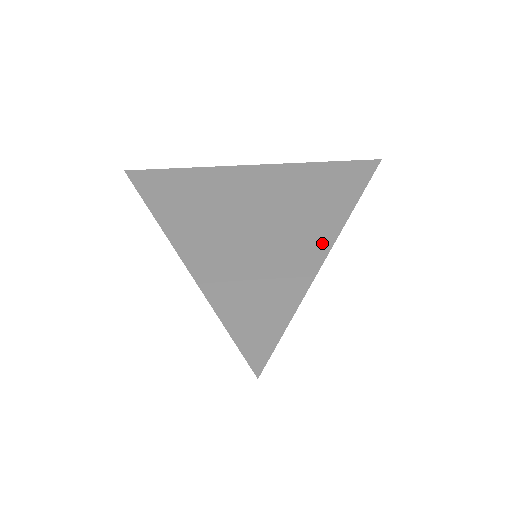
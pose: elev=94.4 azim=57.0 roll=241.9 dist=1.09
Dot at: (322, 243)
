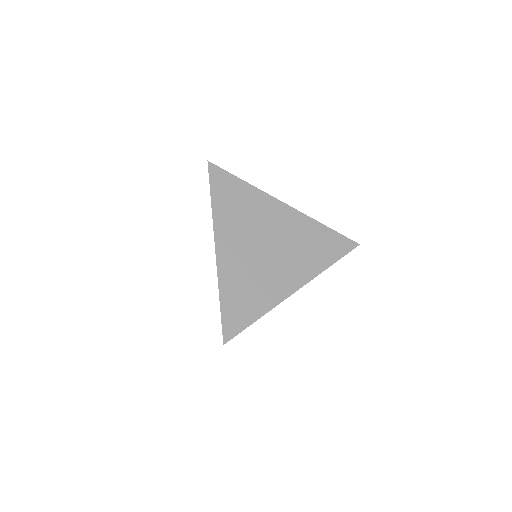
Dot at: (295, 284)
